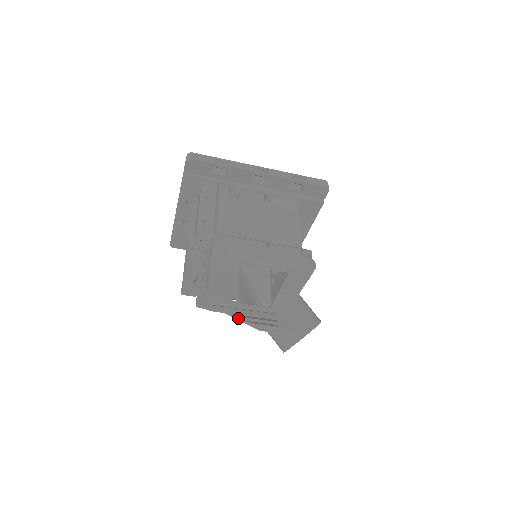
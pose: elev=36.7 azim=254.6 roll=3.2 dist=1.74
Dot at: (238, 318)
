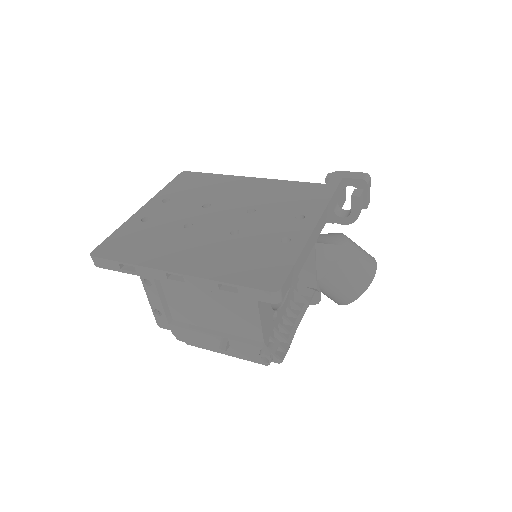
Dot at: occluded
